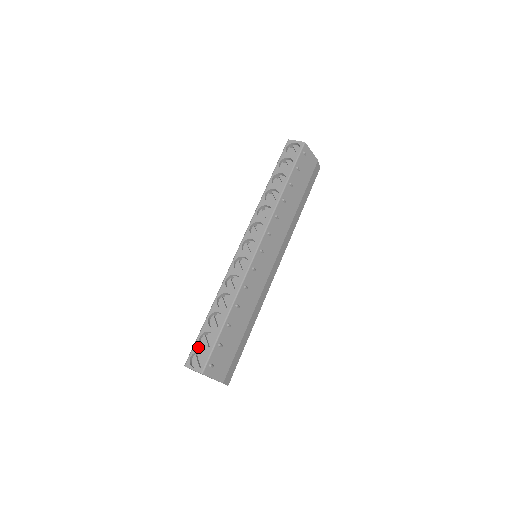
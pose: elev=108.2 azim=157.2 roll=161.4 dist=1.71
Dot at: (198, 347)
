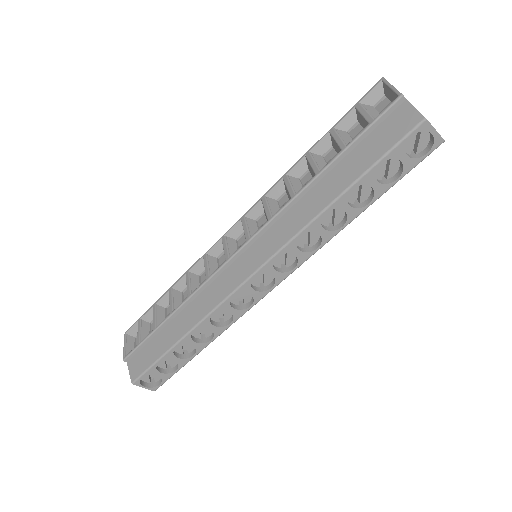
Dot at: (154, 372)
